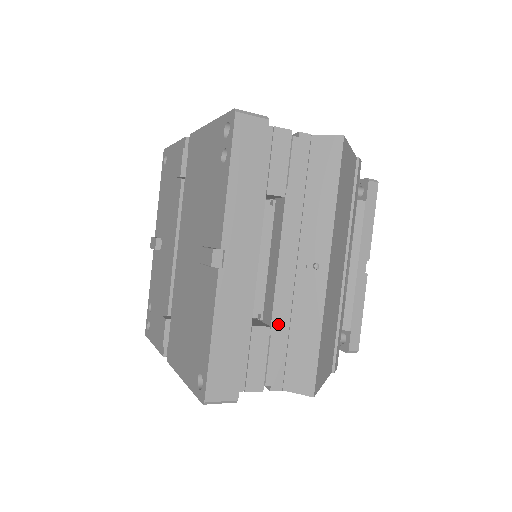
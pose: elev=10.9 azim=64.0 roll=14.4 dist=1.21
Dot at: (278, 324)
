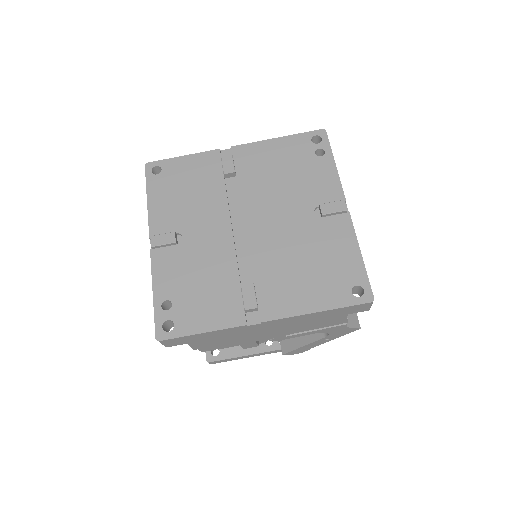
Dot at: occluded
